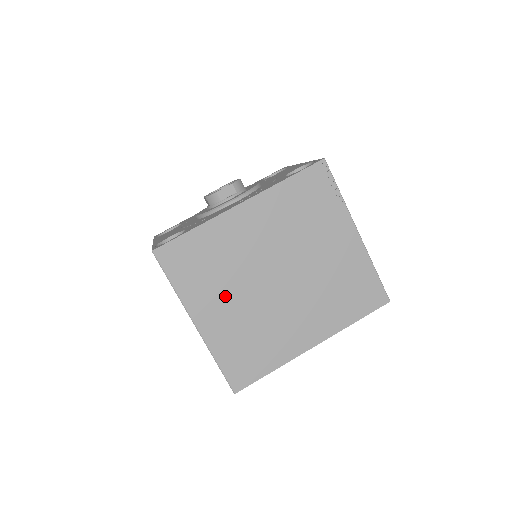
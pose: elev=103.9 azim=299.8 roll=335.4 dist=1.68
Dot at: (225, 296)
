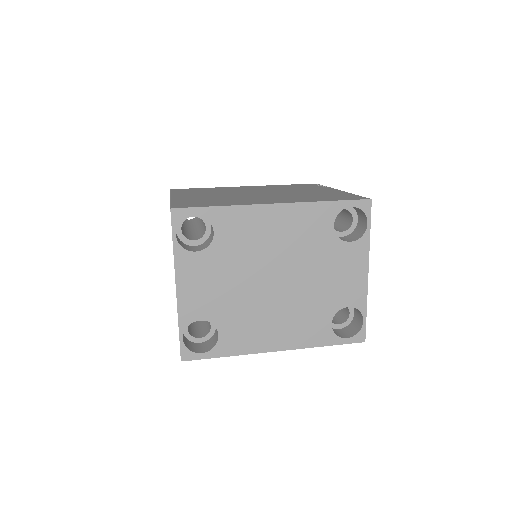
Dot at: occluded
